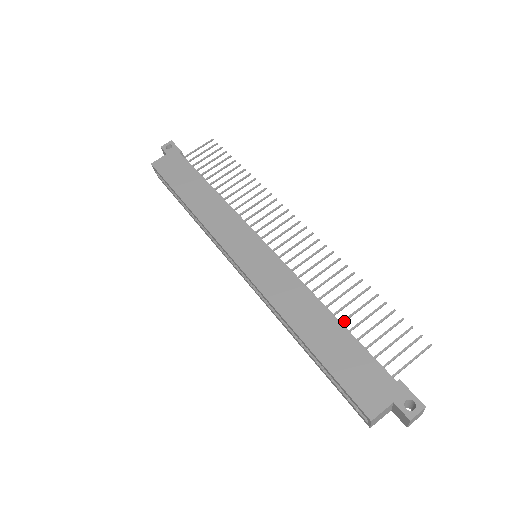
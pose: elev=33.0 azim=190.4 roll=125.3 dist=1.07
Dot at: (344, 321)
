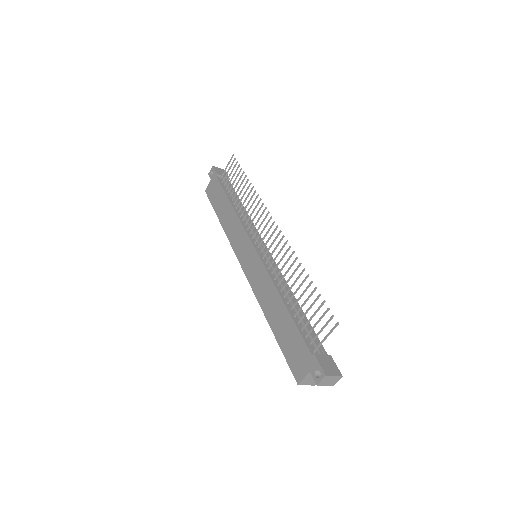
Dot at: (293, 307)
